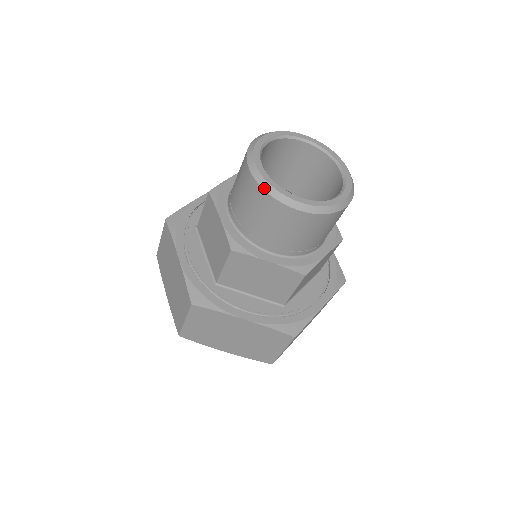
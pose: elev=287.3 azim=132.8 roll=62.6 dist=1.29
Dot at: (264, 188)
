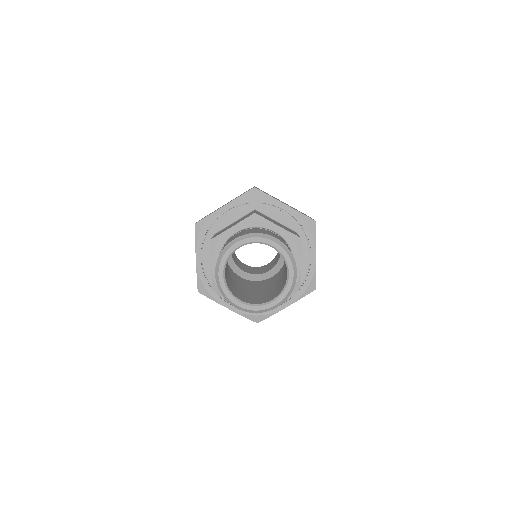
Dot at: occluded
